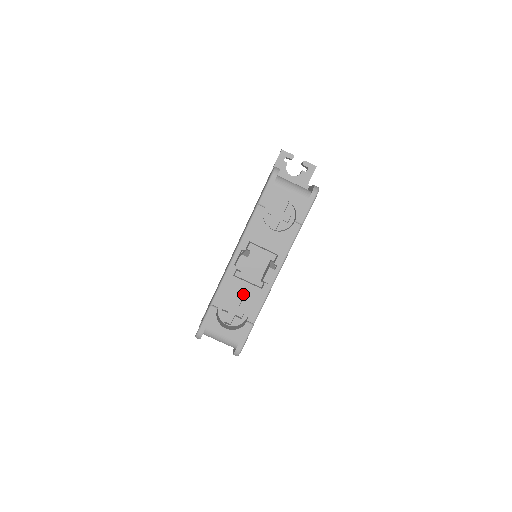
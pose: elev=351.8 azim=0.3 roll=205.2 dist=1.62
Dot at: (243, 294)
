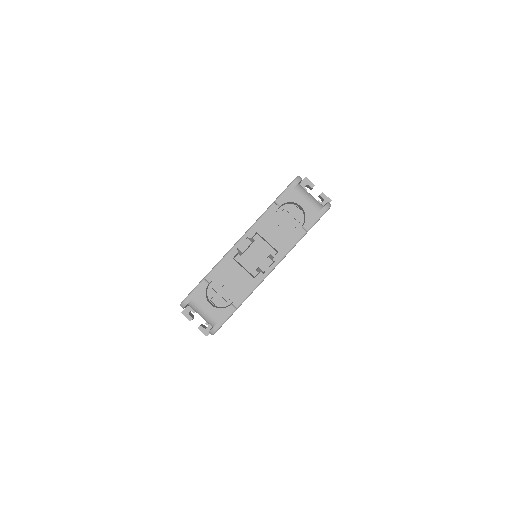
Dot at: (236, 278)
